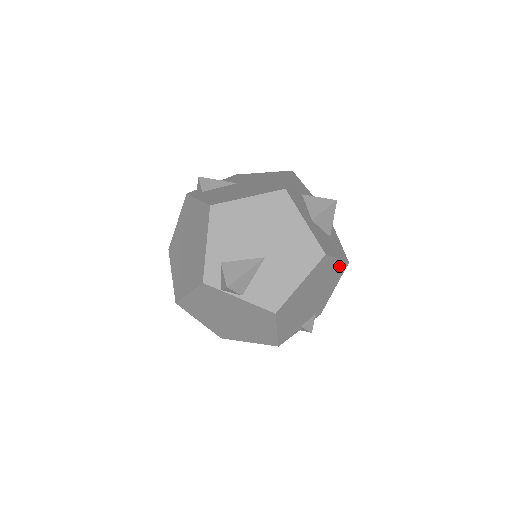
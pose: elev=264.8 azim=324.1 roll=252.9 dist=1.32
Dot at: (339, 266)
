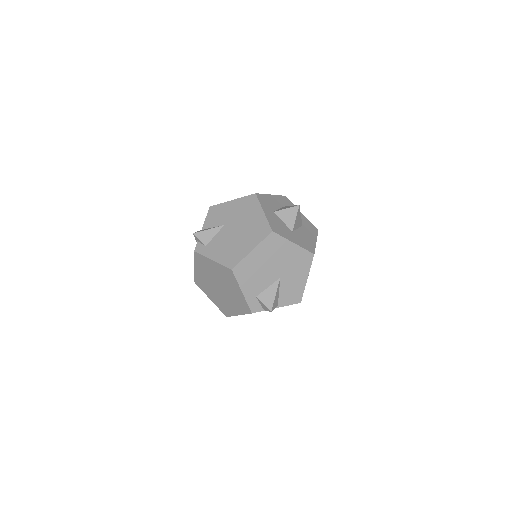
Dot at: occluded
